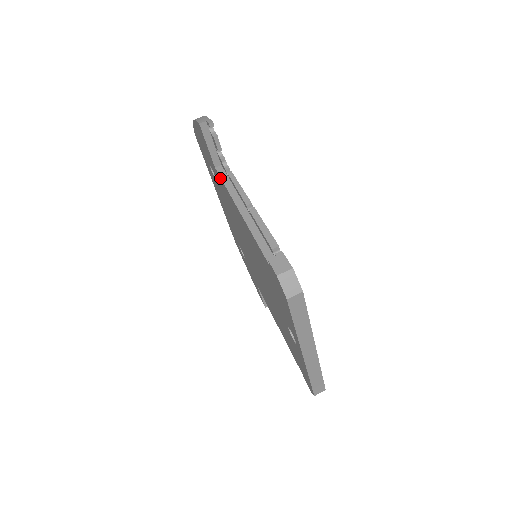
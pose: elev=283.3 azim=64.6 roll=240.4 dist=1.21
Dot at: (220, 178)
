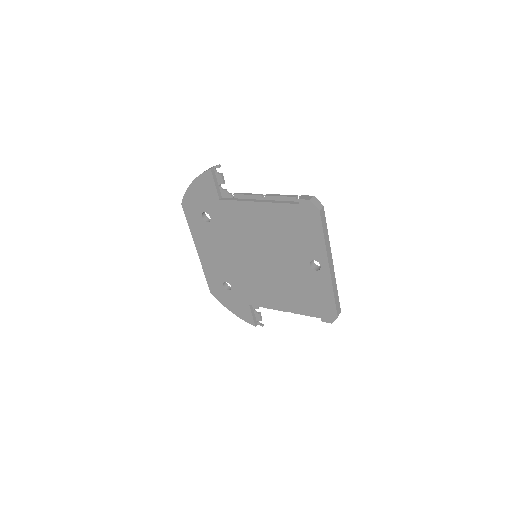
Dot at: (227, 202)
